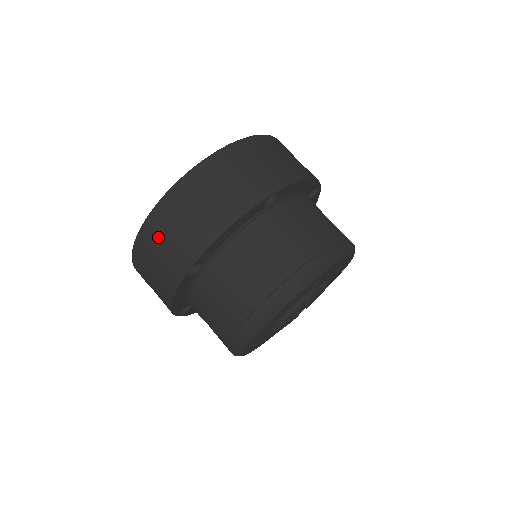
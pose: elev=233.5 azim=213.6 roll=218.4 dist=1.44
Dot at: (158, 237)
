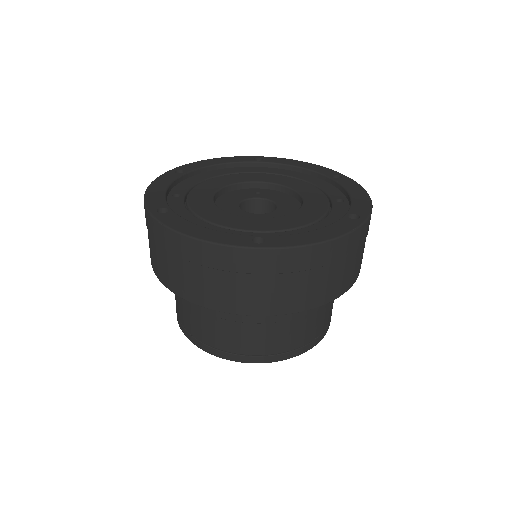
Dot at: (260, 272)
